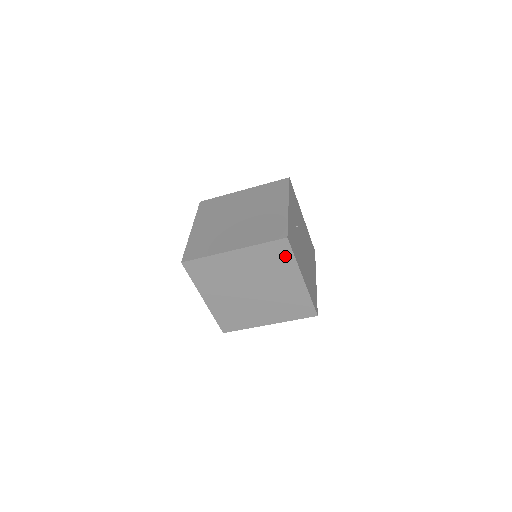
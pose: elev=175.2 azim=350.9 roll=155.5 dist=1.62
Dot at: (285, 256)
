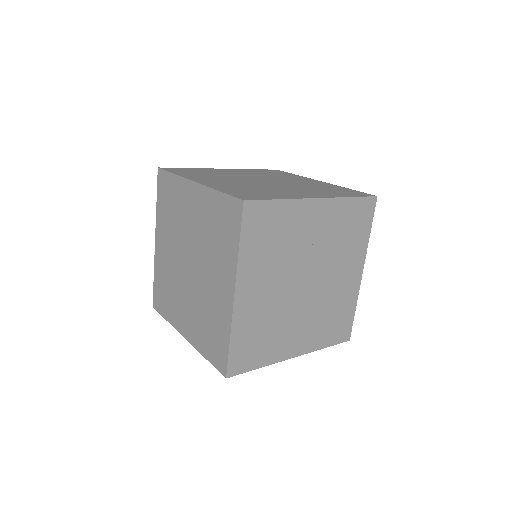
Dot at: (232, 233)
